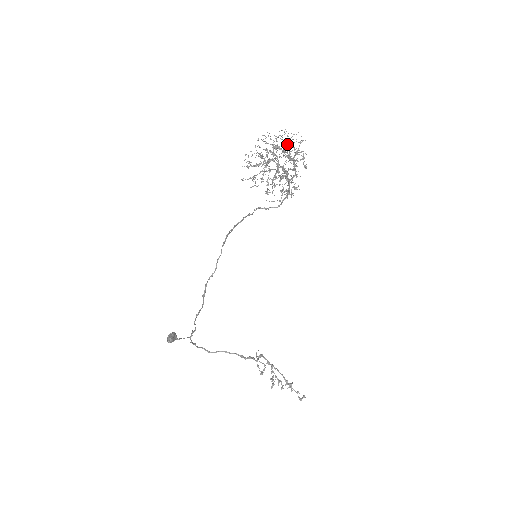
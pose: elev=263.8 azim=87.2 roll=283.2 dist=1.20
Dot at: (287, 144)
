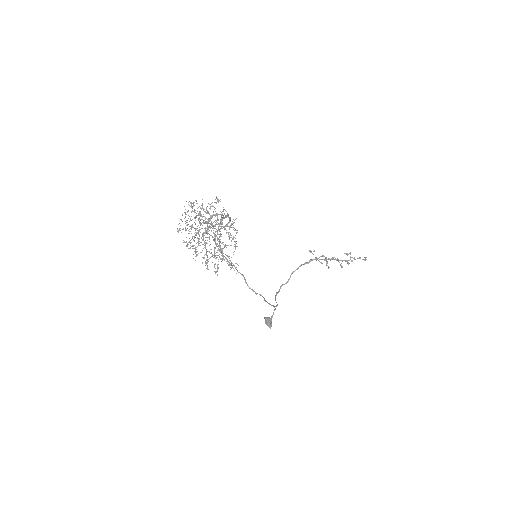
Dot at: (194, 211)
